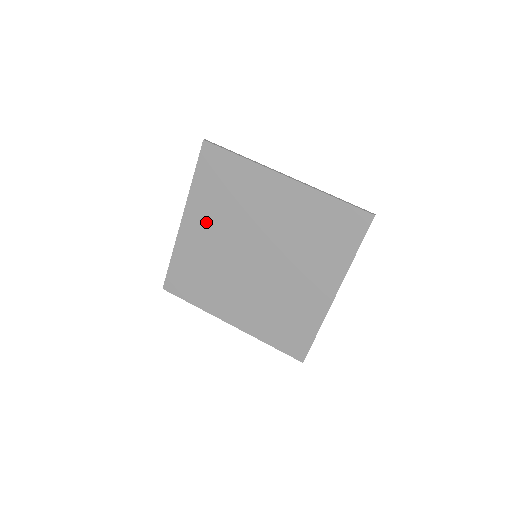
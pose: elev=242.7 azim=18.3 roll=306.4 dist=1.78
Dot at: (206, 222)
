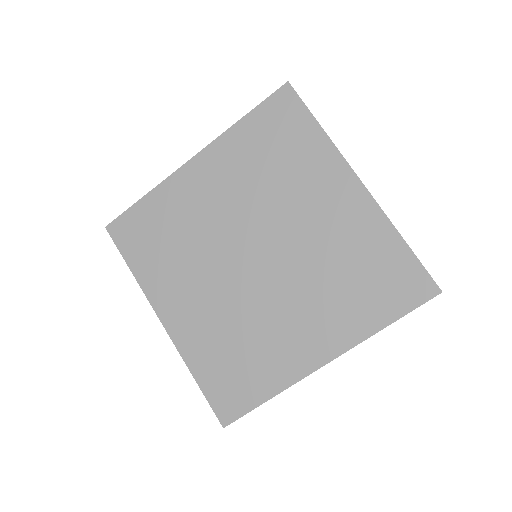
Dot at: (222, 178)
